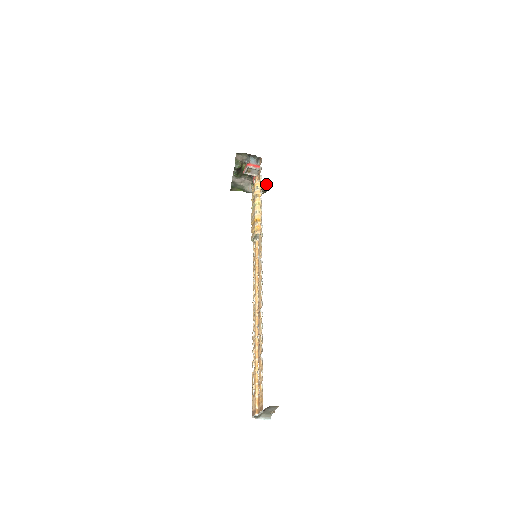
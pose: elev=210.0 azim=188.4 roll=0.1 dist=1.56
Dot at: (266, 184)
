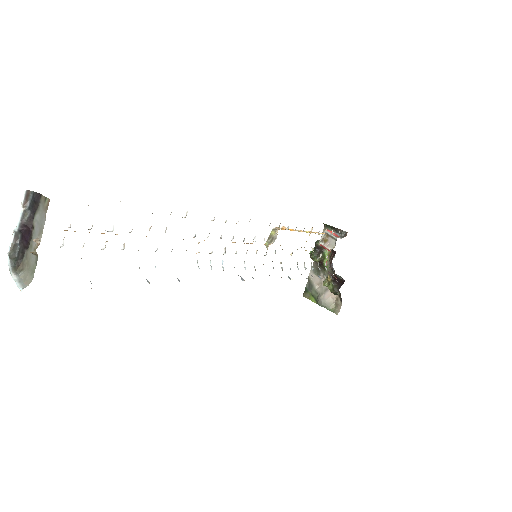
Dot at: (343, 283)
